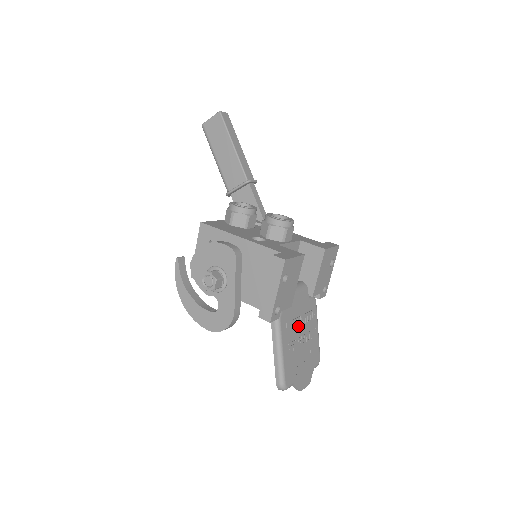
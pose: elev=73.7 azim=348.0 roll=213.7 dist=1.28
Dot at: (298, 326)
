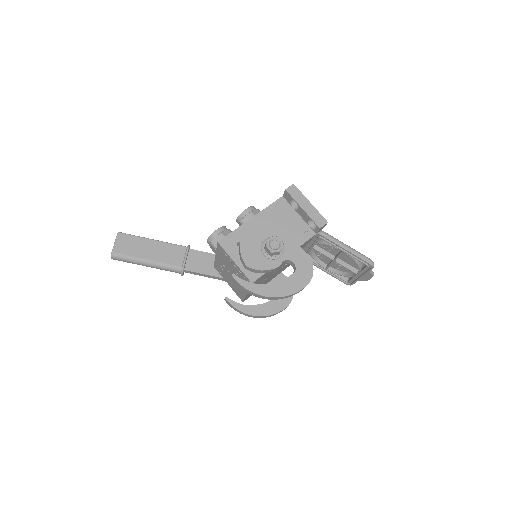
Dot at: (327, 248)
